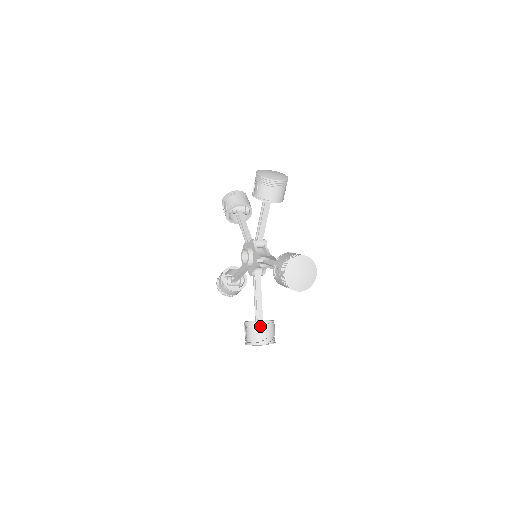
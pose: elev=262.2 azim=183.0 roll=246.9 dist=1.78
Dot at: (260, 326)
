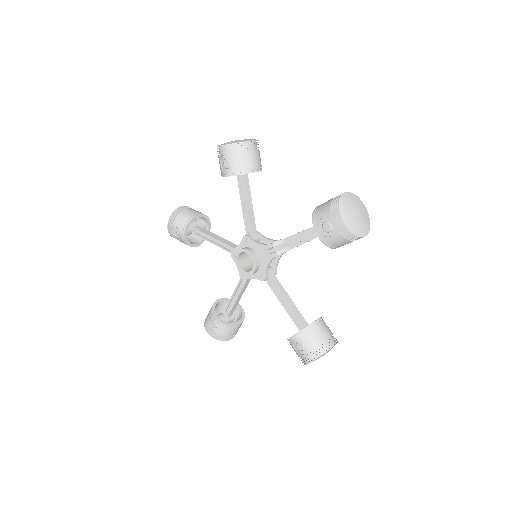
Dot at: (315, 328)
